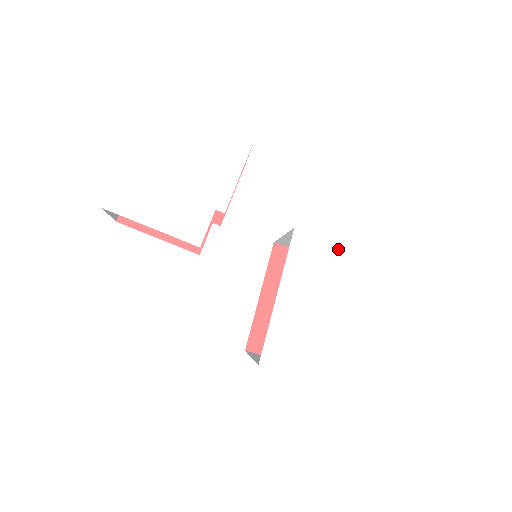
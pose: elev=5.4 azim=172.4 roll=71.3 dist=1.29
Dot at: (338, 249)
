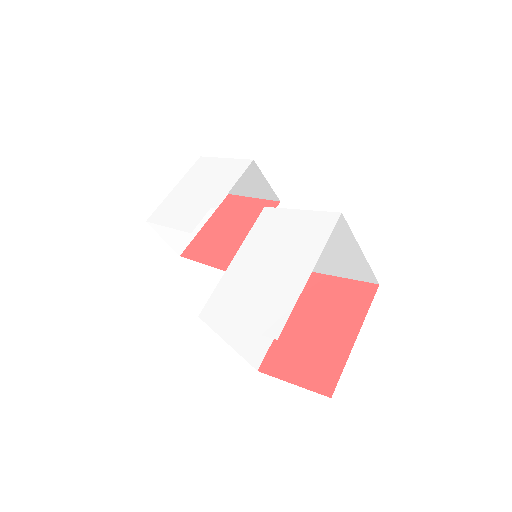
Dot at: (298, 215)
